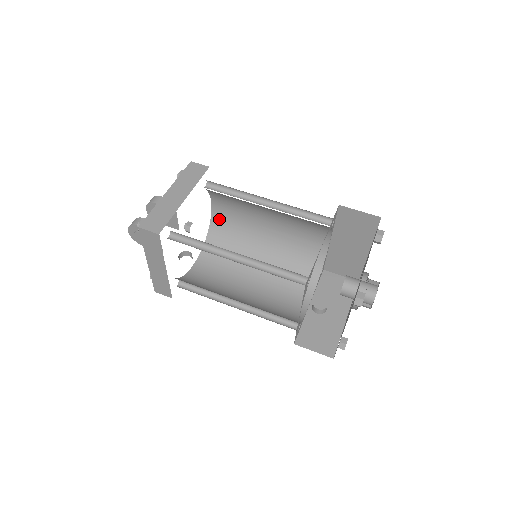
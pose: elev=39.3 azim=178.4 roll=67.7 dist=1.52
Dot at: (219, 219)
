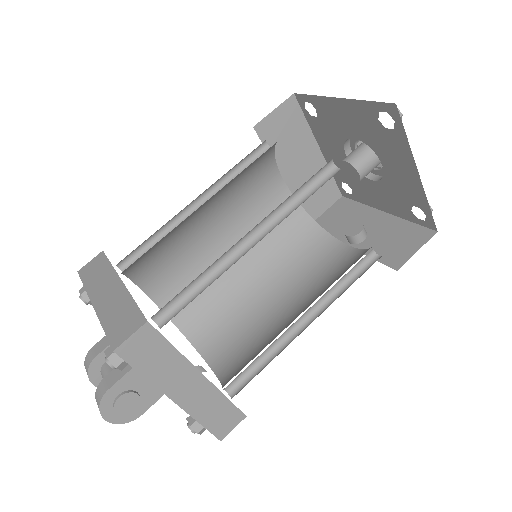
Dot at: occluded
